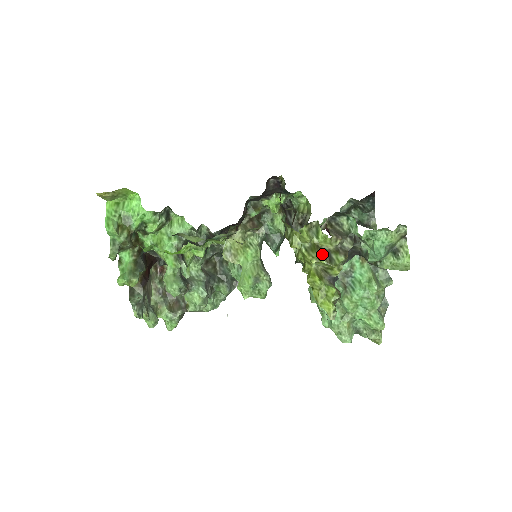
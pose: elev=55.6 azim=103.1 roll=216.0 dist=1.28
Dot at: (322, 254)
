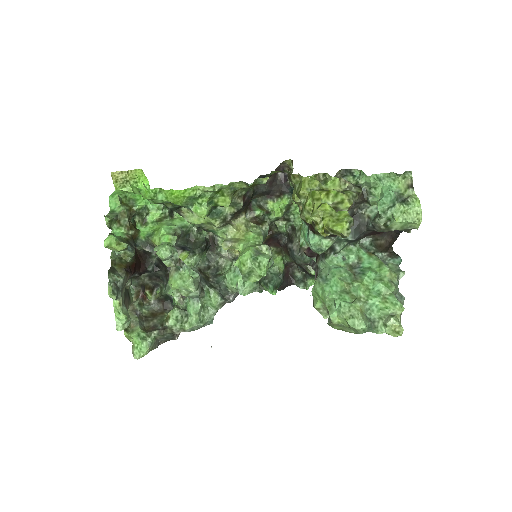
Dot at: occluded
